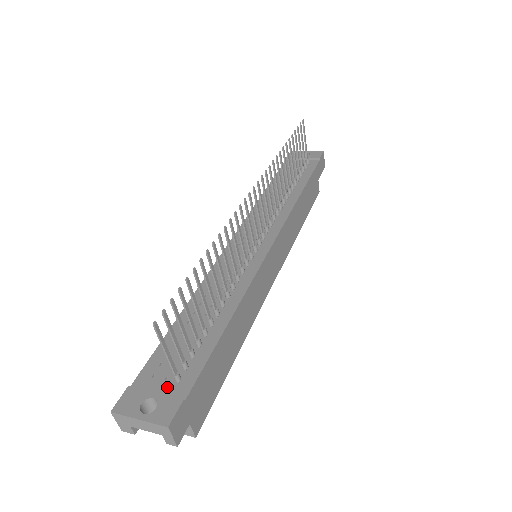
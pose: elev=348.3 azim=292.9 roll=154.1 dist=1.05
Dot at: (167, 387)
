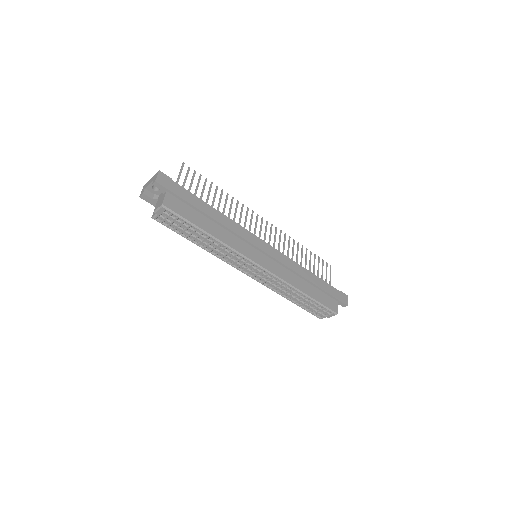
Dot at: occluded
